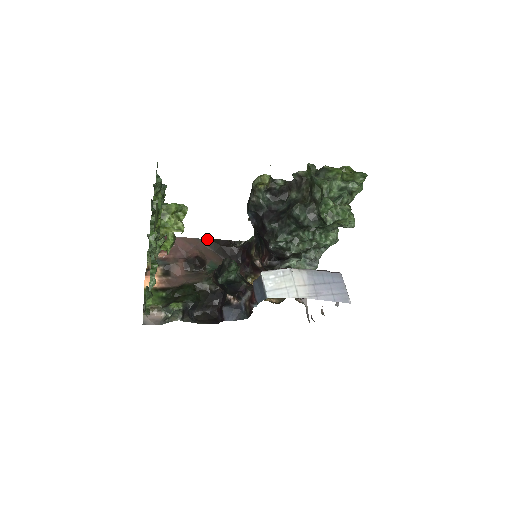
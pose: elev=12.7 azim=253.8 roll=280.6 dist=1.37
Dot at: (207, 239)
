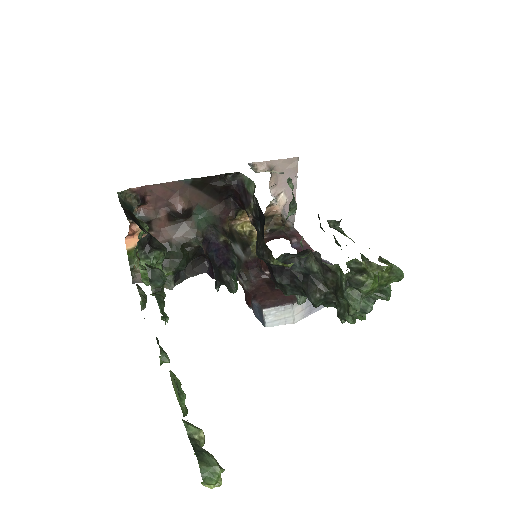
Dot at: (192, 179)
